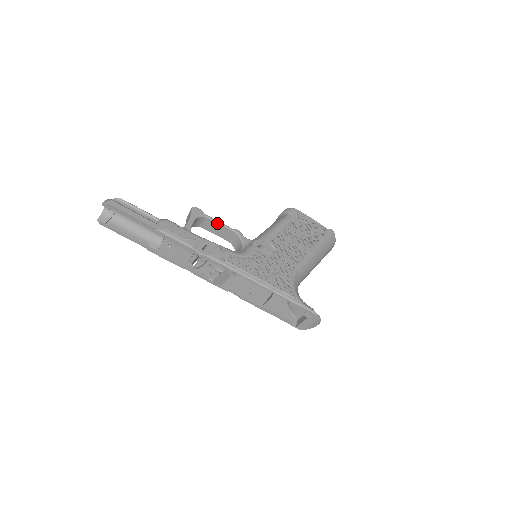
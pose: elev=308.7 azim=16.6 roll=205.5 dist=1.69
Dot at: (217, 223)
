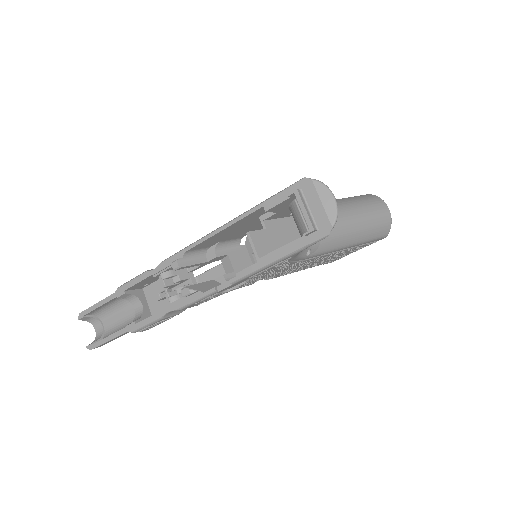
Dot at: (207, 272)
